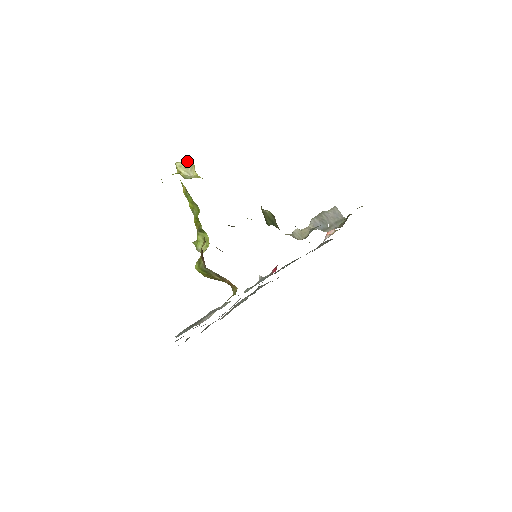
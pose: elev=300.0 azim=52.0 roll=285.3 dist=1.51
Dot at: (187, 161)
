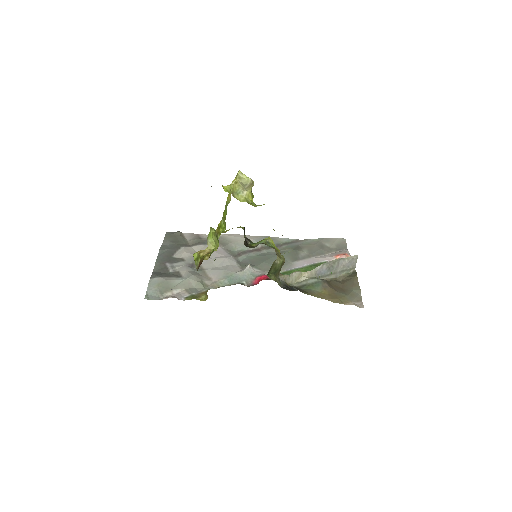
Dot at: (249, 180)
